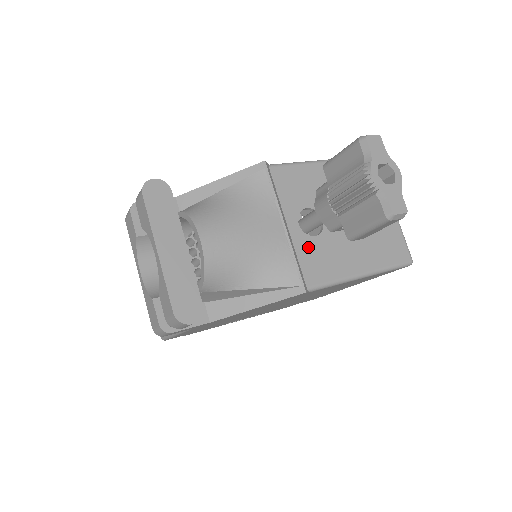
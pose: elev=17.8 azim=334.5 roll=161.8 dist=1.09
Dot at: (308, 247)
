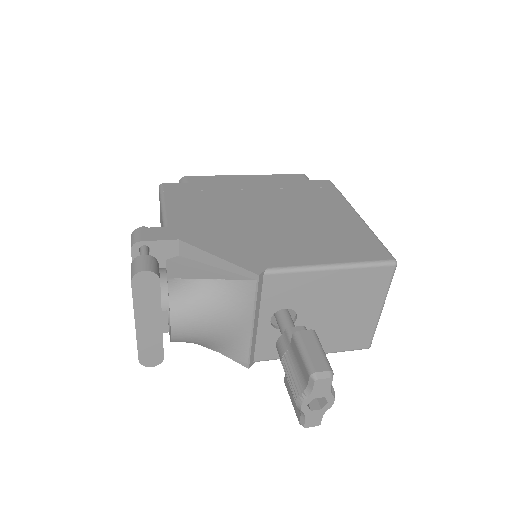
Dot at: (270, 336)
